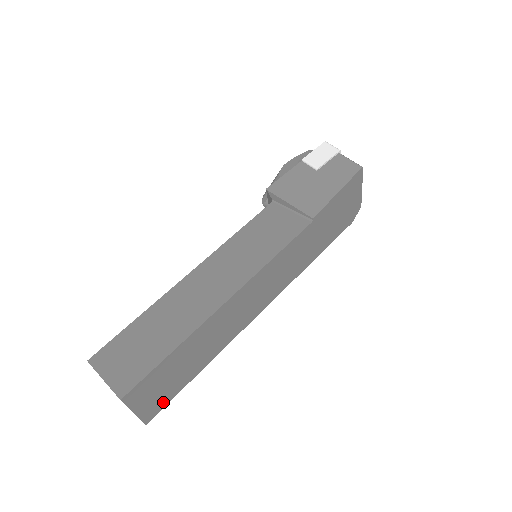
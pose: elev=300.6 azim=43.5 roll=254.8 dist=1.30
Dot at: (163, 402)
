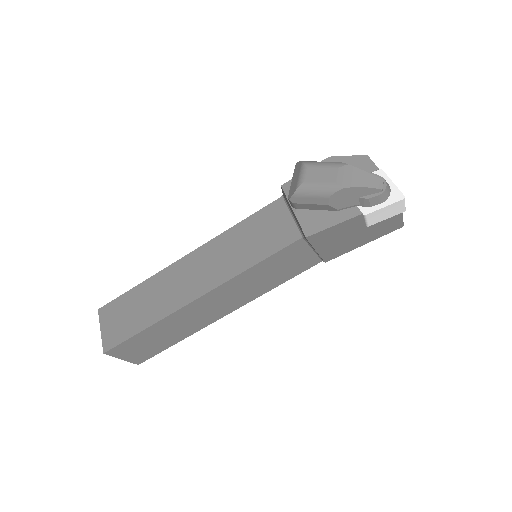
Dot at: occluded
